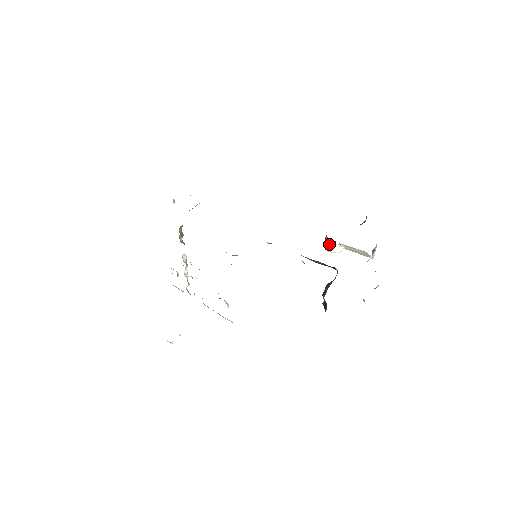
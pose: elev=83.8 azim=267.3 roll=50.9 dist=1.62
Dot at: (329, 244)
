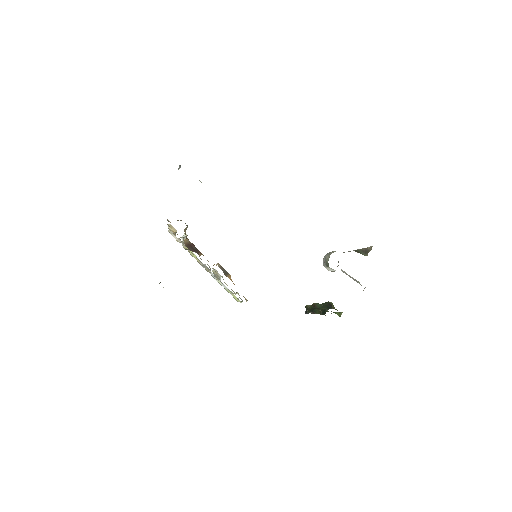
Dot at: (328, 267)
